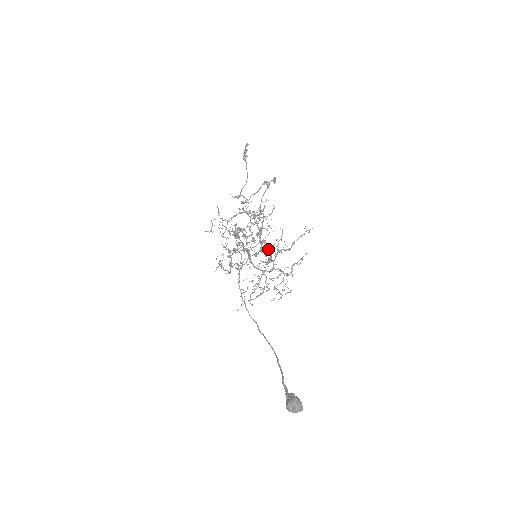
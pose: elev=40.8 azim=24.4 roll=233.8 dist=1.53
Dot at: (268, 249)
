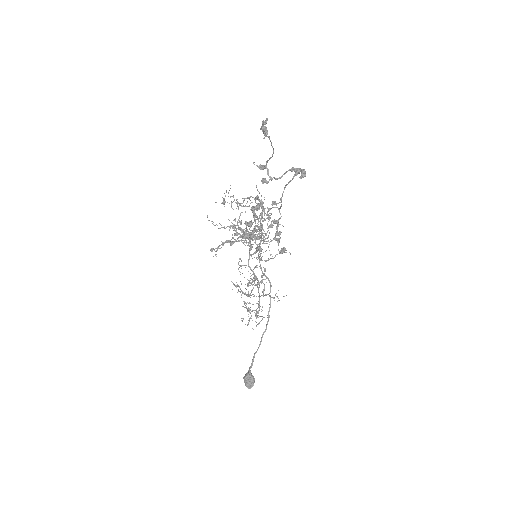
Dot at: (270, 254)
